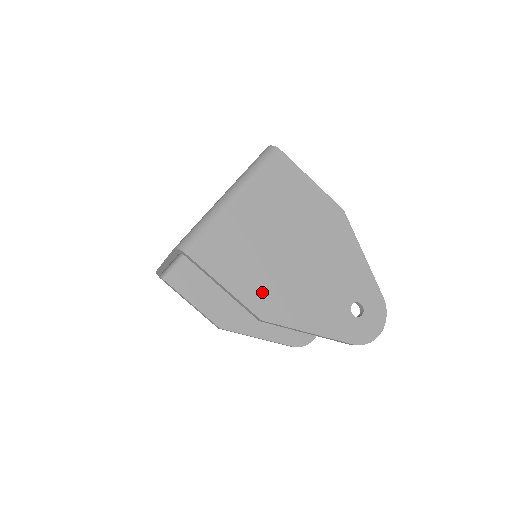
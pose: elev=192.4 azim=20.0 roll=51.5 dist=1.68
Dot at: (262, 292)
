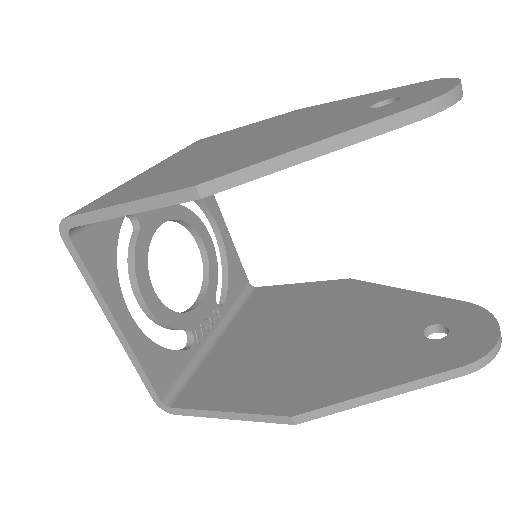
Dot at: (192, 176)
